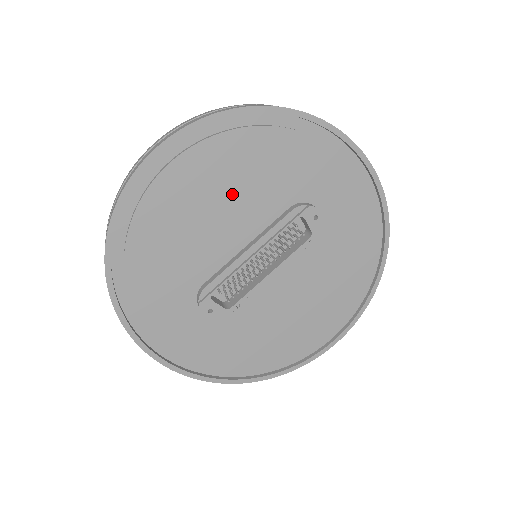
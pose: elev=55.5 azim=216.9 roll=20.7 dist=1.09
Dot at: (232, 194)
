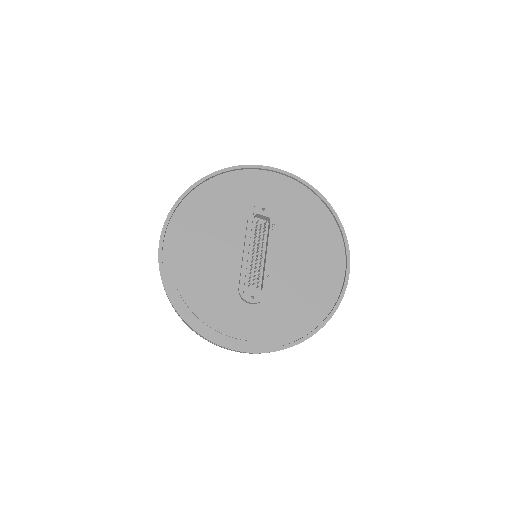
Dot at: (213, 233)
